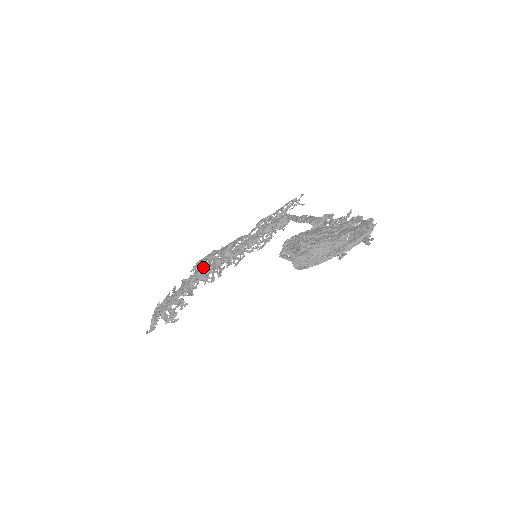
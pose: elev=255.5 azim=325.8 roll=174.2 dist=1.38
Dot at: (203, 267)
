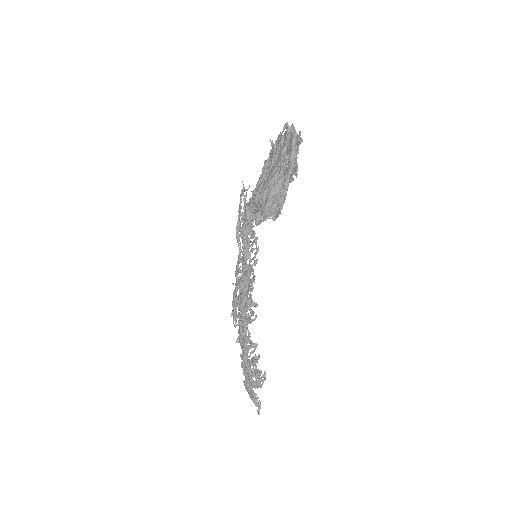
Dot at: (238, 314)
